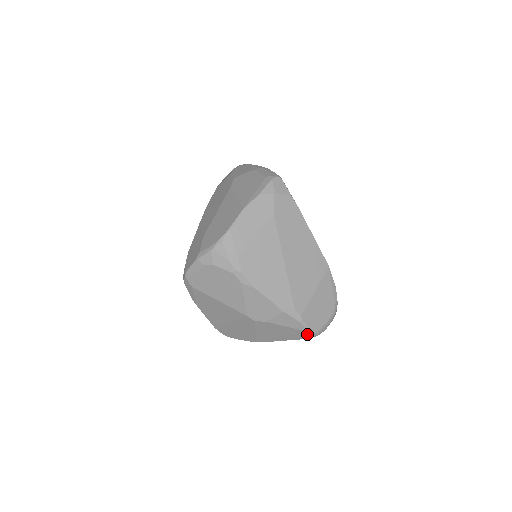
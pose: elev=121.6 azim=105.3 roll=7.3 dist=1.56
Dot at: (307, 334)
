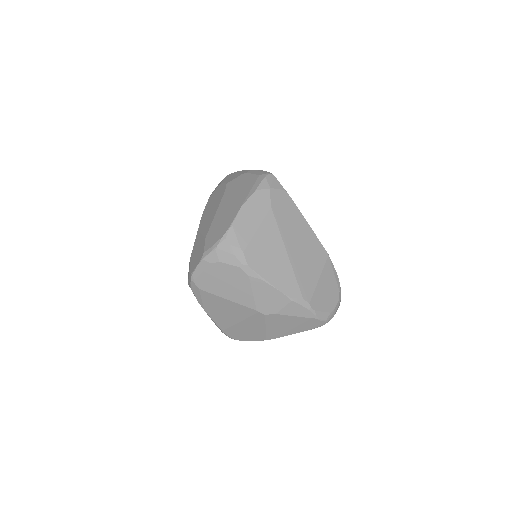
Dot at: (317, 322)
